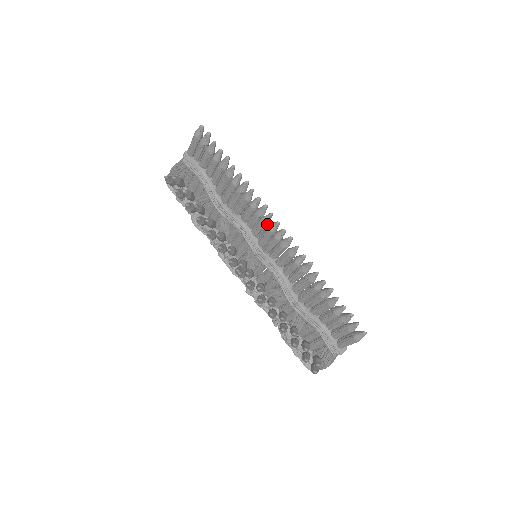
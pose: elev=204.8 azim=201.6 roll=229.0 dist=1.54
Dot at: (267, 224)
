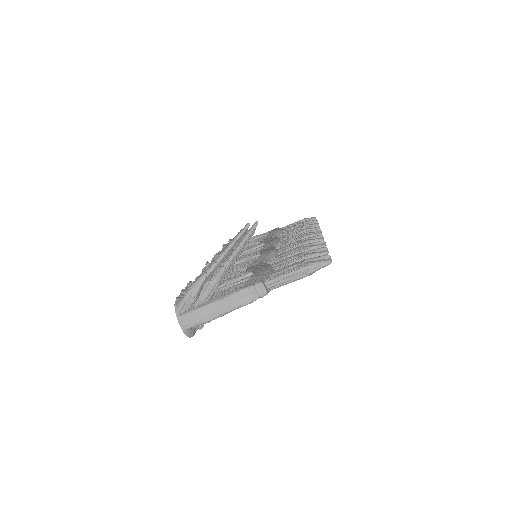
Dot at: occluded
